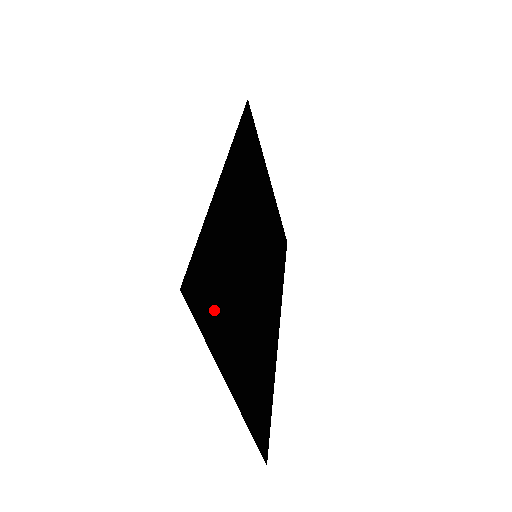
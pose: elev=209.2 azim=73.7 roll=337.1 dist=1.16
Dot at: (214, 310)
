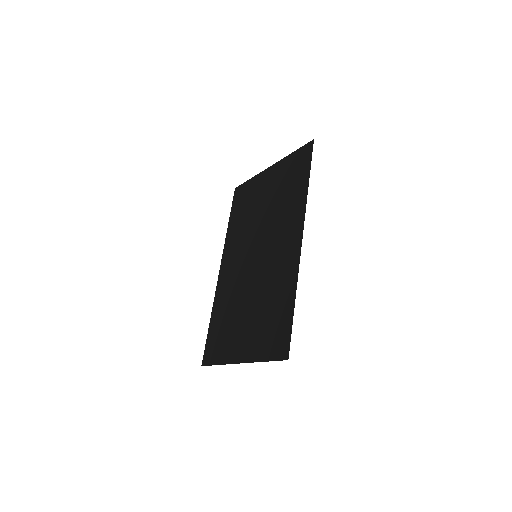
Dot at: (267, 339)
